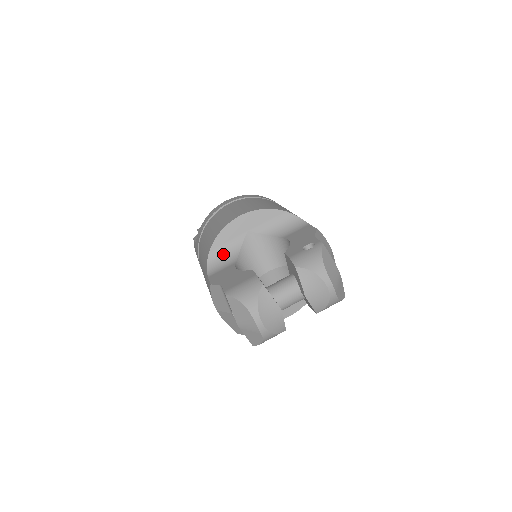
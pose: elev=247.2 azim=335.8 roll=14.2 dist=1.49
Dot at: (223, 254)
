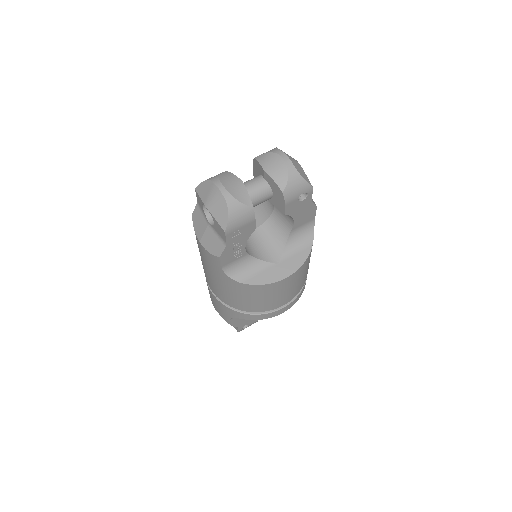
Dot at: occluded
